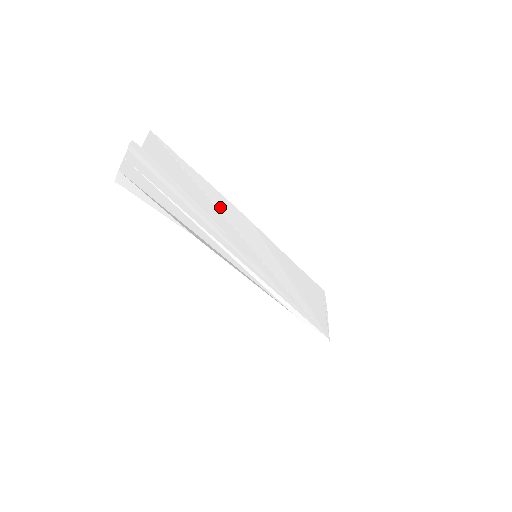
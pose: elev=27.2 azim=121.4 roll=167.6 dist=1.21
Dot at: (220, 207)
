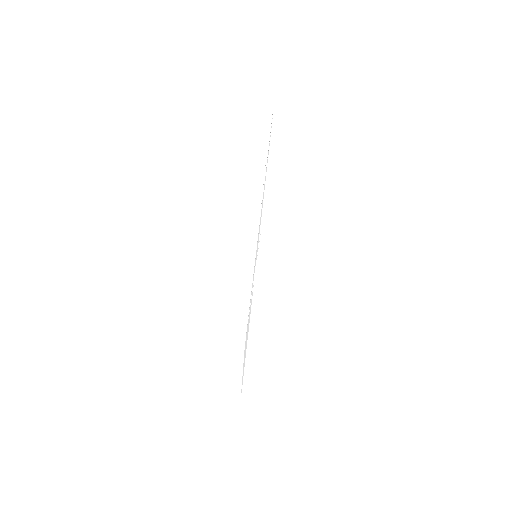
Dot at: occluded
